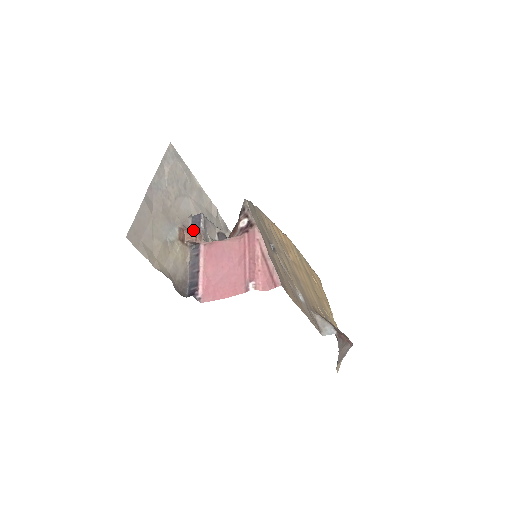
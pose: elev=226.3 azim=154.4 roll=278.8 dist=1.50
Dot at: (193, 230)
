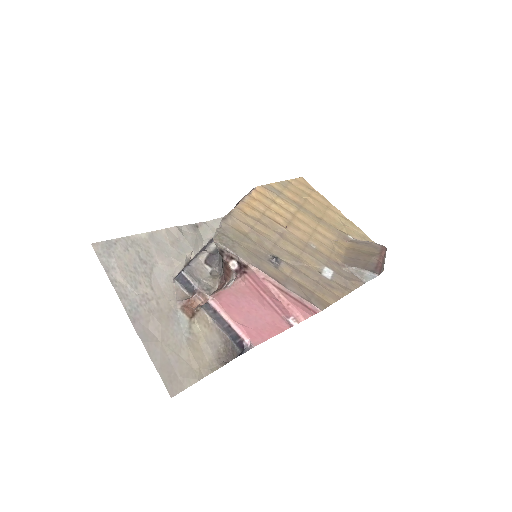
Dot at: (189, 292)
